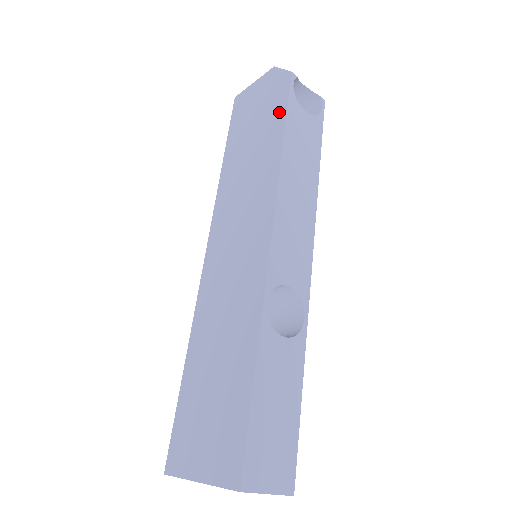
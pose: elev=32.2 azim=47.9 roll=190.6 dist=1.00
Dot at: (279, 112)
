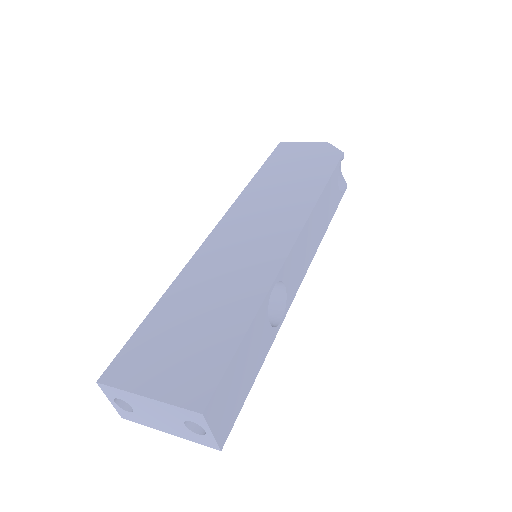
Dot at: (325, 170)
